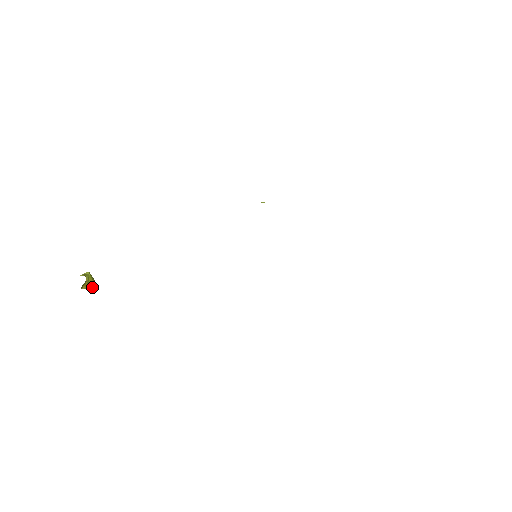
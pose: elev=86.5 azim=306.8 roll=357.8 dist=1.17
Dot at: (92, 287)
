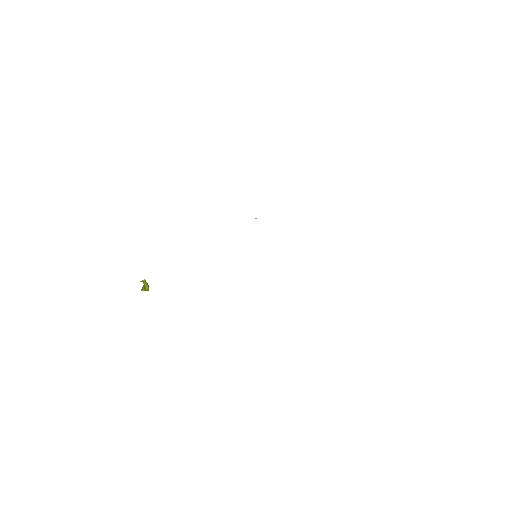
Dot at: (147, 289)
